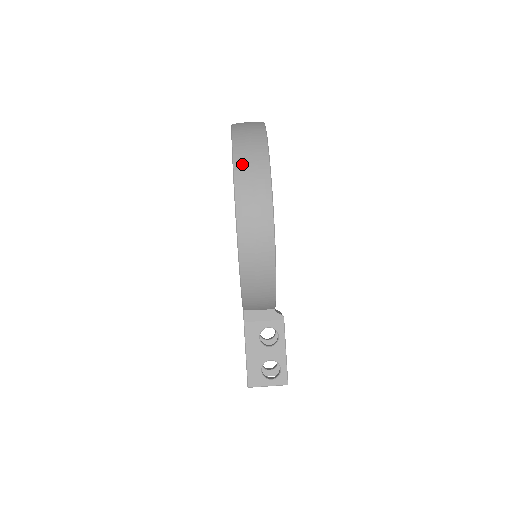
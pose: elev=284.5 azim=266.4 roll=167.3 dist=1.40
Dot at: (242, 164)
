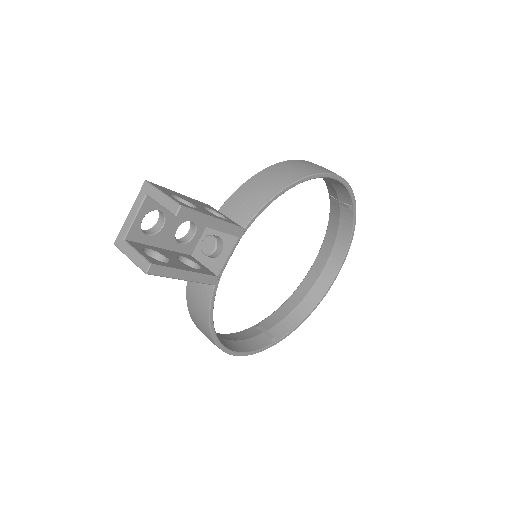
Dot at: occluded
